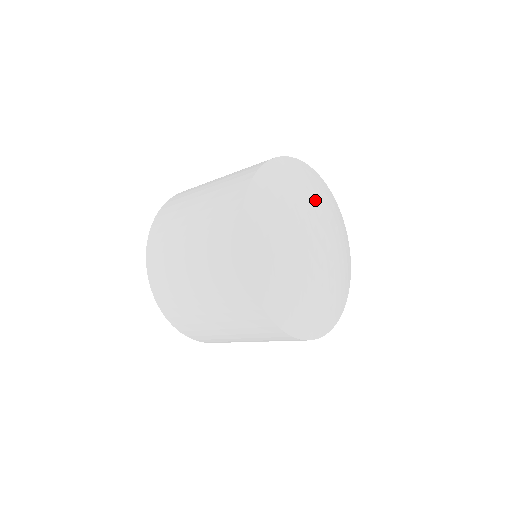
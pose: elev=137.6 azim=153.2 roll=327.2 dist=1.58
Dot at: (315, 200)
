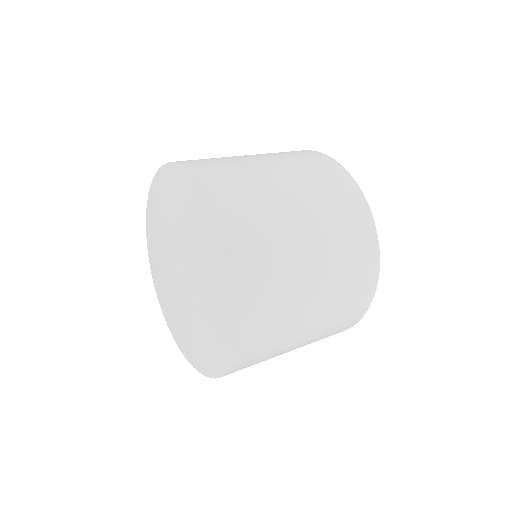
Dot at: occluded
